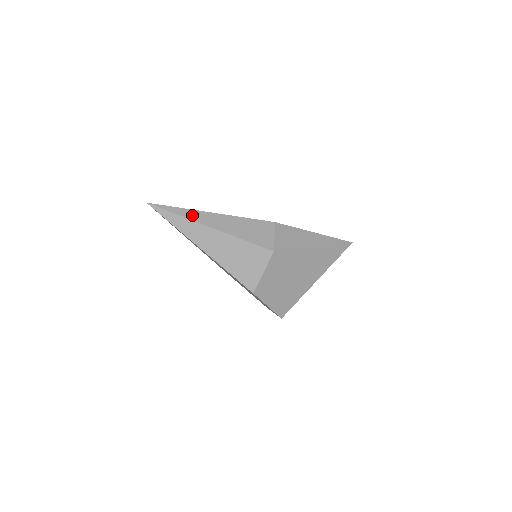
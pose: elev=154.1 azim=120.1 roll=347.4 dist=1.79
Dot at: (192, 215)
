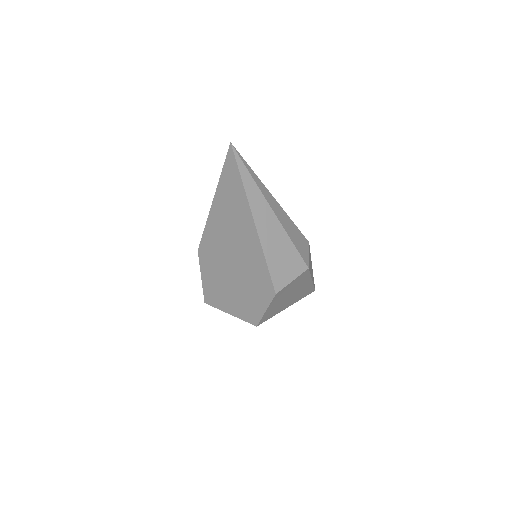
Dot at: (262, 187)
